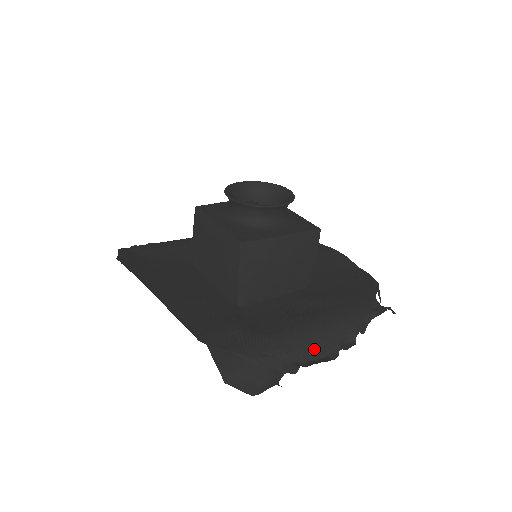
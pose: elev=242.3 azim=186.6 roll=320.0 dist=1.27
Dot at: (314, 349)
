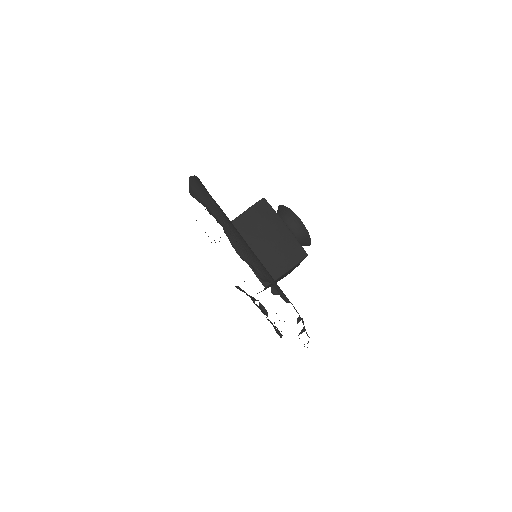
Dot at: (239, 244)
